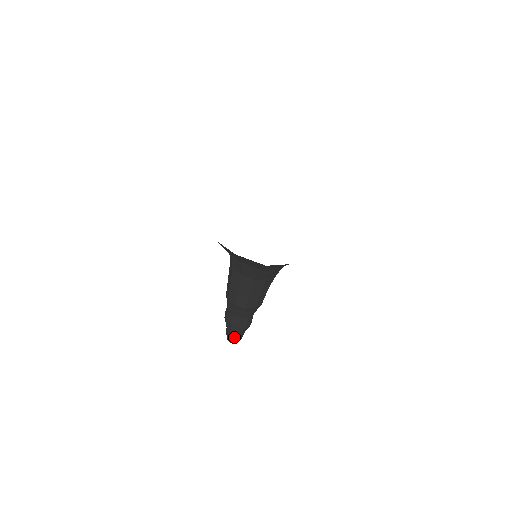
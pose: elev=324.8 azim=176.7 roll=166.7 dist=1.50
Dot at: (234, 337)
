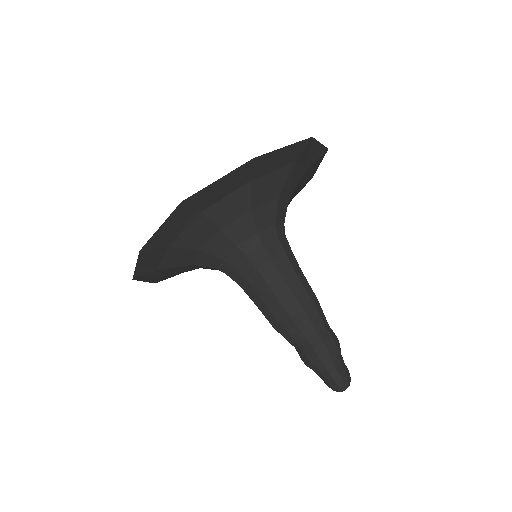
Dot at: (327, 374)
